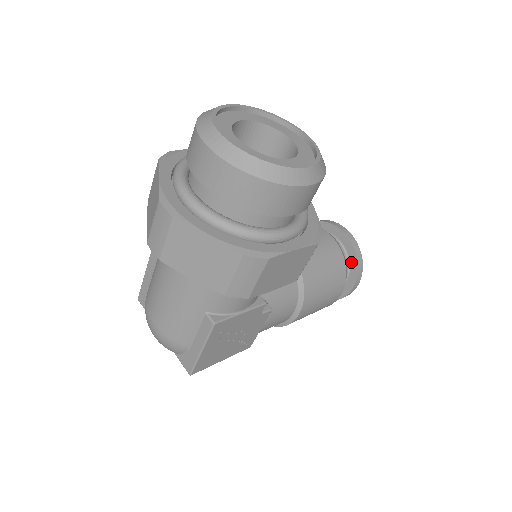
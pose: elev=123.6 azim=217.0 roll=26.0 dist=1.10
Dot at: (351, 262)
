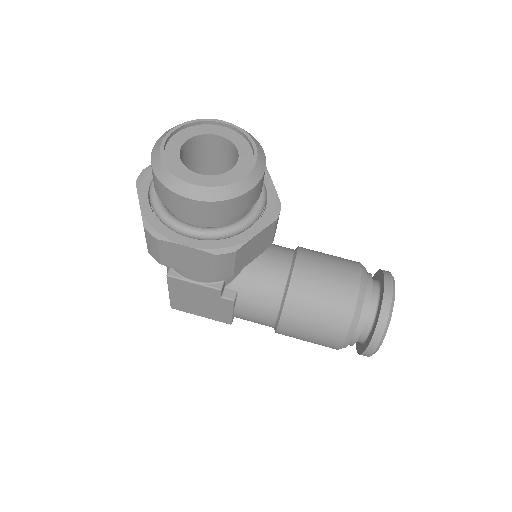
Dot at: (374, 324)
